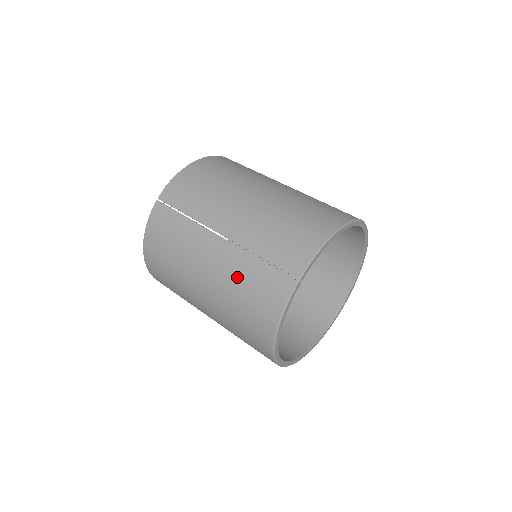
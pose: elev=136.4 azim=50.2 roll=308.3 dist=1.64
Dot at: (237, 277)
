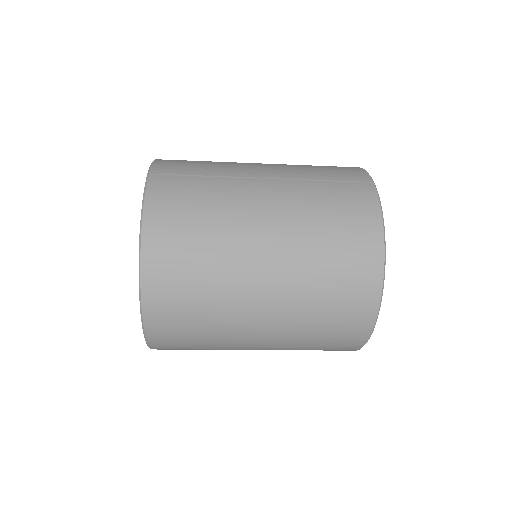
Dot at: (311, 202)
